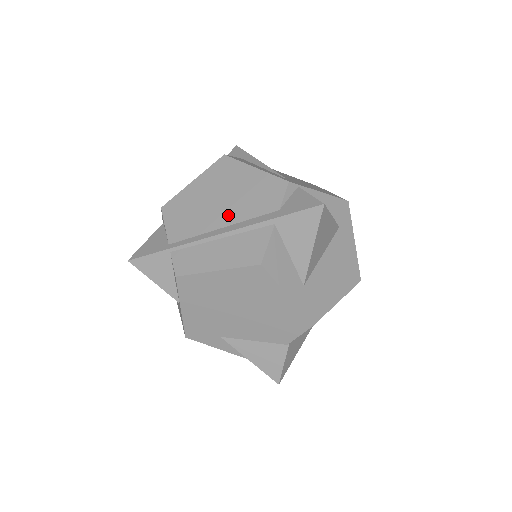
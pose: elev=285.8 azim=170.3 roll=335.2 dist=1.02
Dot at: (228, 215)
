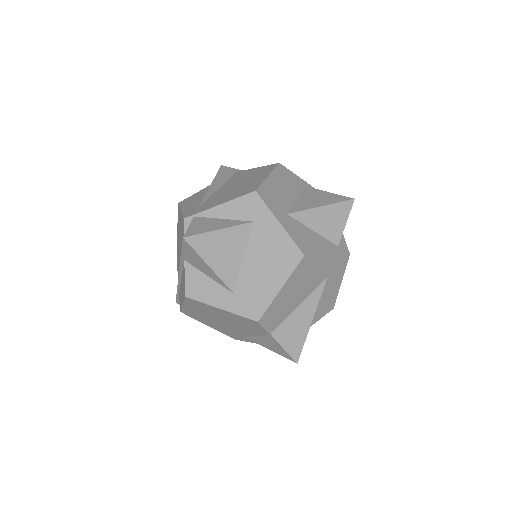
Dot at: occluded
